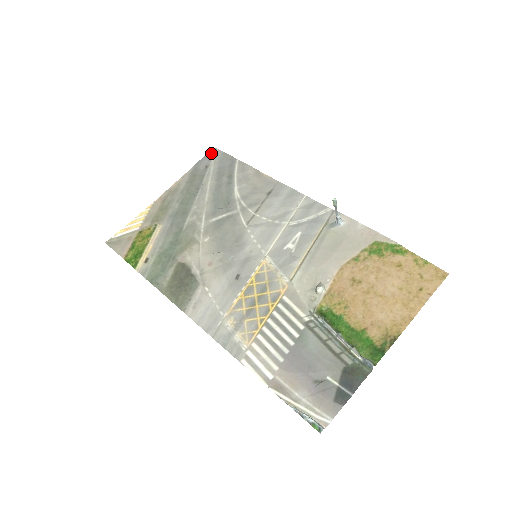
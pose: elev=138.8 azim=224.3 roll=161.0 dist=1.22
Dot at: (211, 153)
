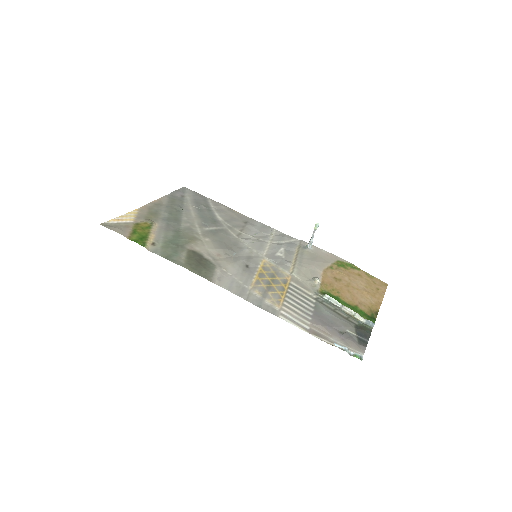
Dot at: (183, 189)
